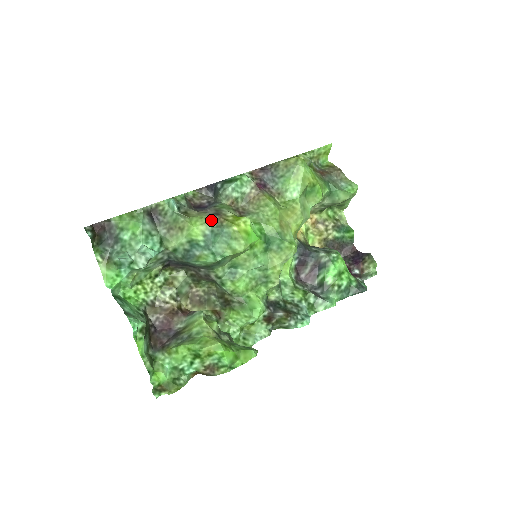
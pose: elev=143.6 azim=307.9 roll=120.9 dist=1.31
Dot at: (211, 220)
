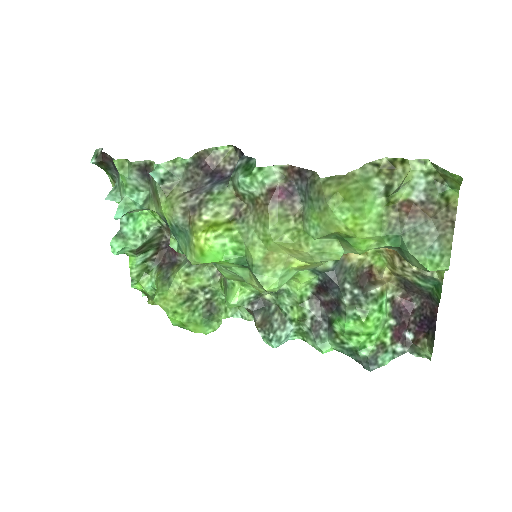
Dot at: (180, 214)
